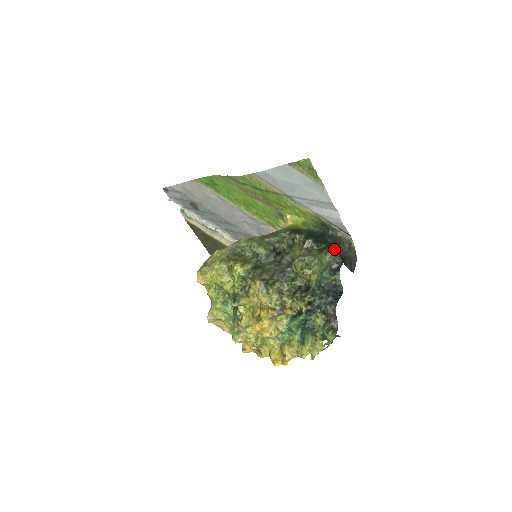
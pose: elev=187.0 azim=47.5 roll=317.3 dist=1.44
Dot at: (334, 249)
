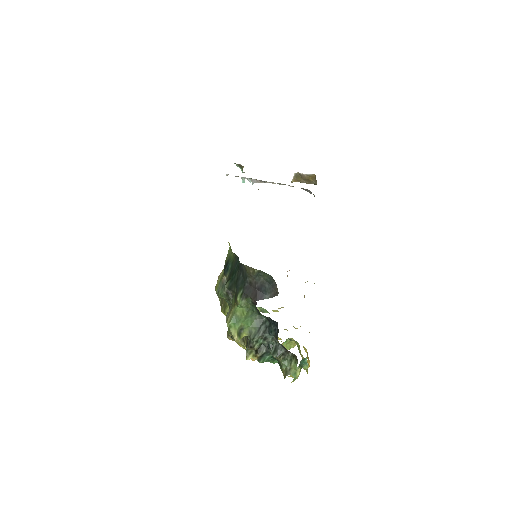
Dot at: (242, 291)
